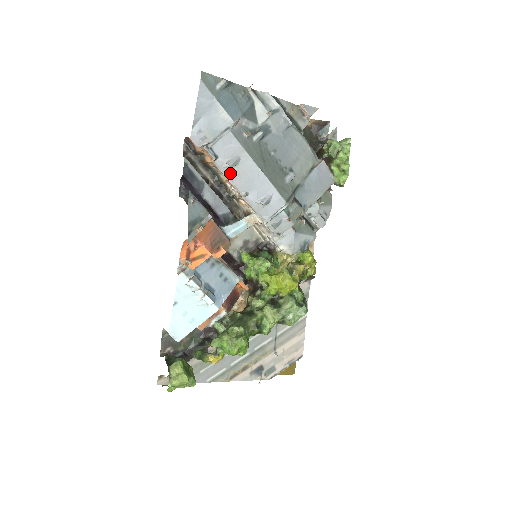
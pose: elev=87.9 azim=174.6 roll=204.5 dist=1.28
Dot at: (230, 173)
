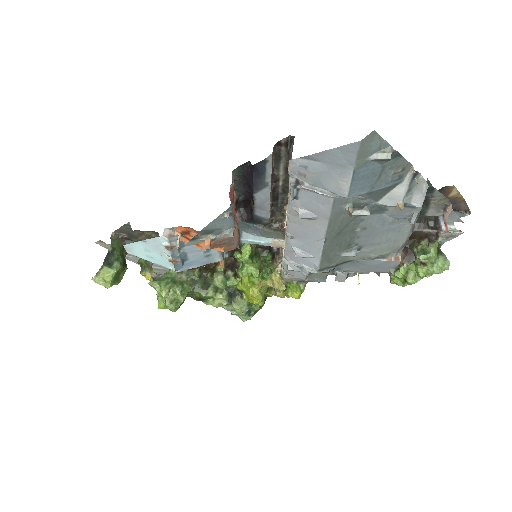
Dot at: (294, 216)
